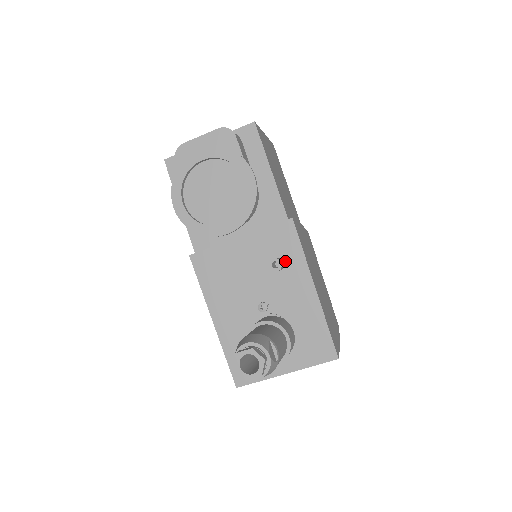
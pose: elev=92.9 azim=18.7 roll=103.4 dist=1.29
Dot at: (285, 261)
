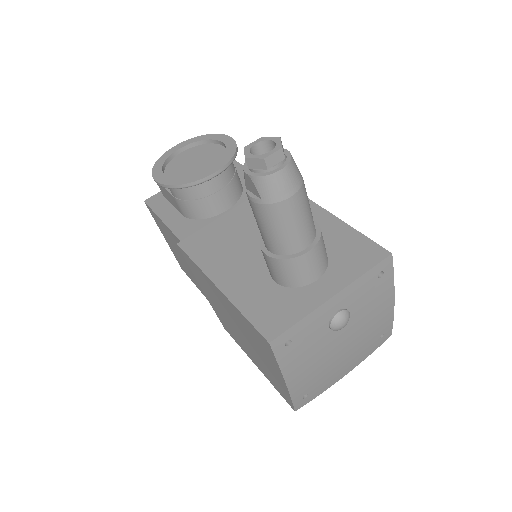
Dot at: occluded
